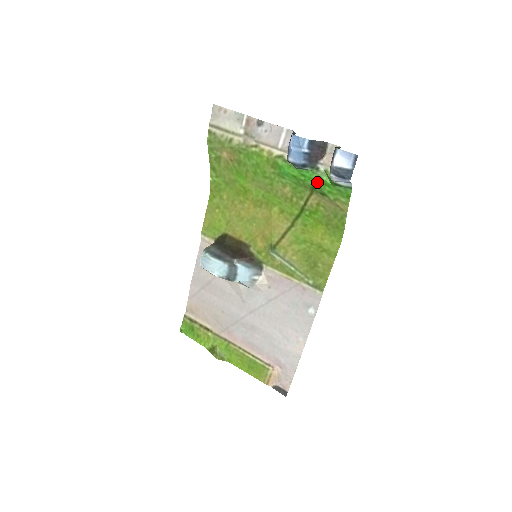
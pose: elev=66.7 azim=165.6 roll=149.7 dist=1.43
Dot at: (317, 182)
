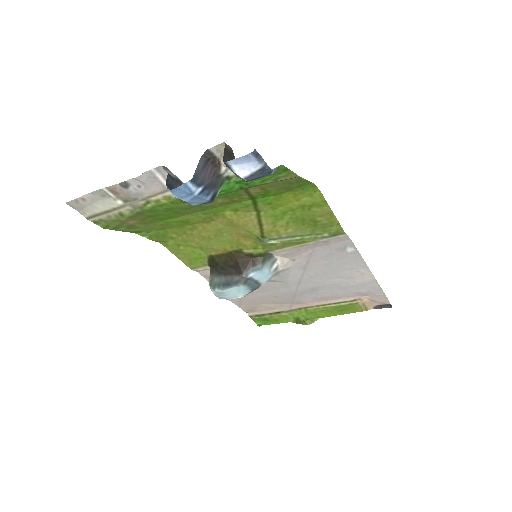
Dot at: (241, 185)
